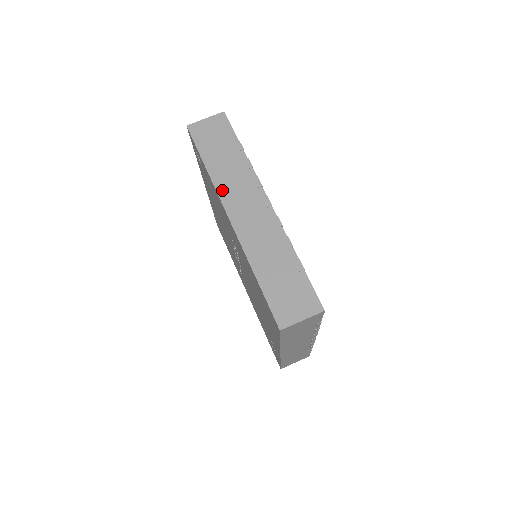
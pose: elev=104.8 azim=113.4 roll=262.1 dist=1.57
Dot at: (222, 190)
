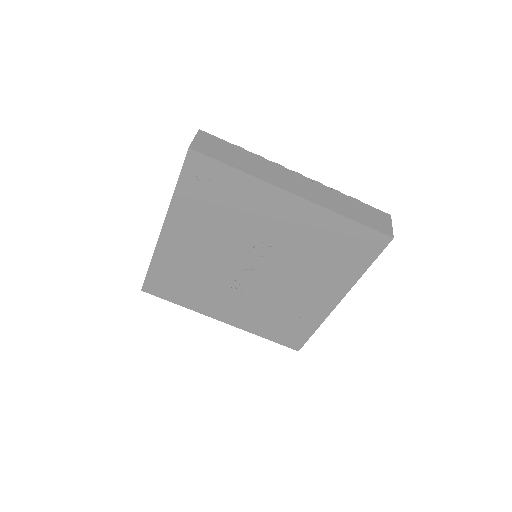
Dot at: (269, 180)
